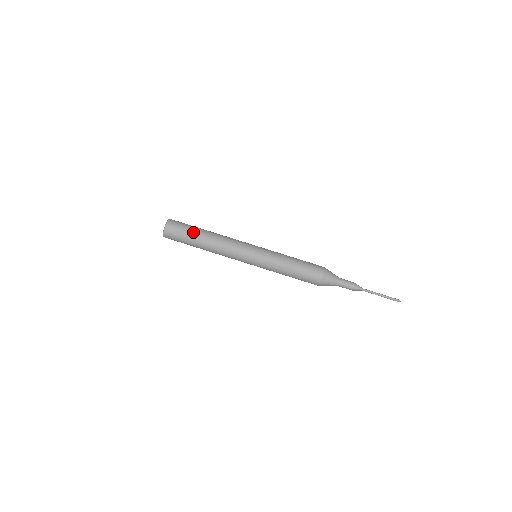
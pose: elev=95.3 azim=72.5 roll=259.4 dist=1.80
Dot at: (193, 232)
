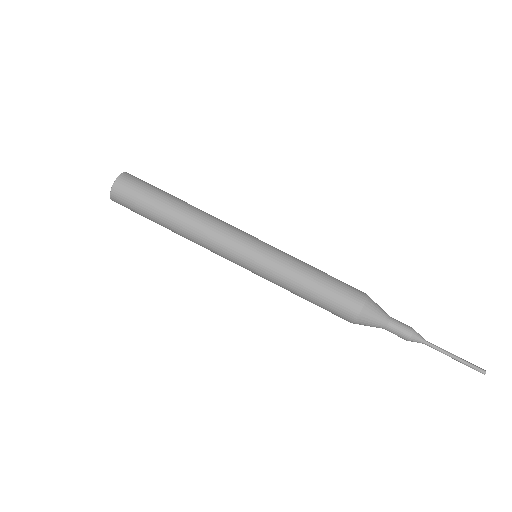
Dot at: (164, 193)
